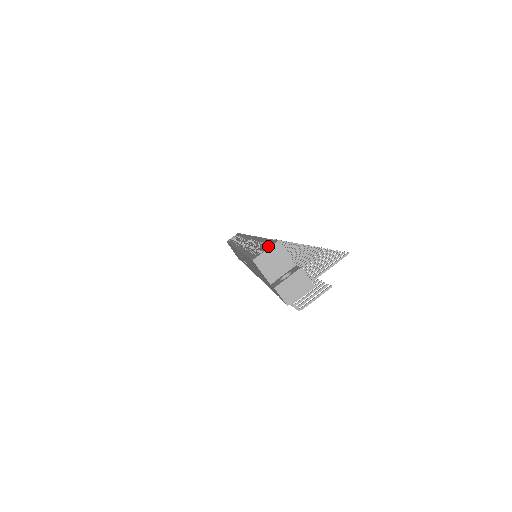
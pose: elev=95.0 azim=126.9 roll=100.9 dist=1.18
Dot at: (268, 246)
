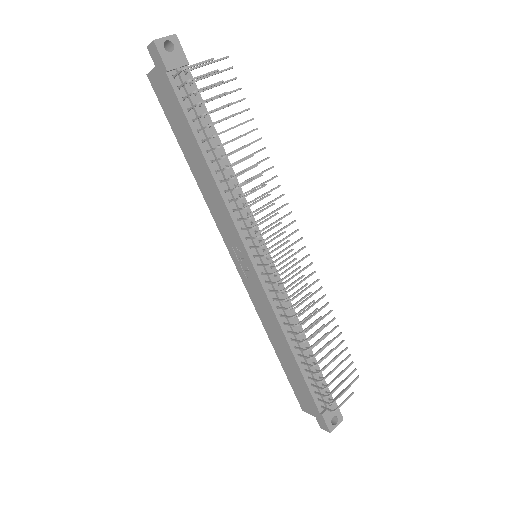
Dot at: occluded
